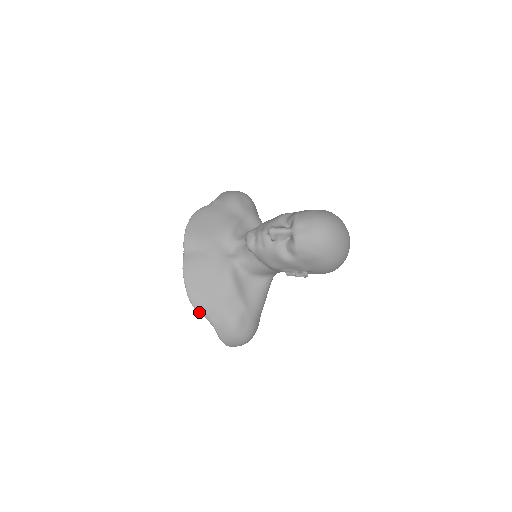
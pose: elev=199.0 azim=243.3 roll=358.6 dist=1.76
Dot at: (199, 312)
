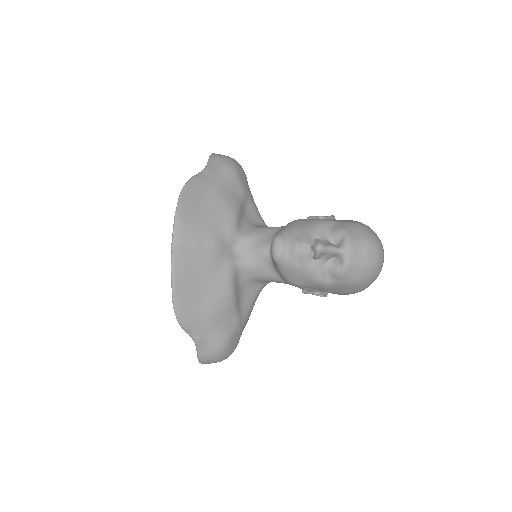
Dot at: (184, 328)
